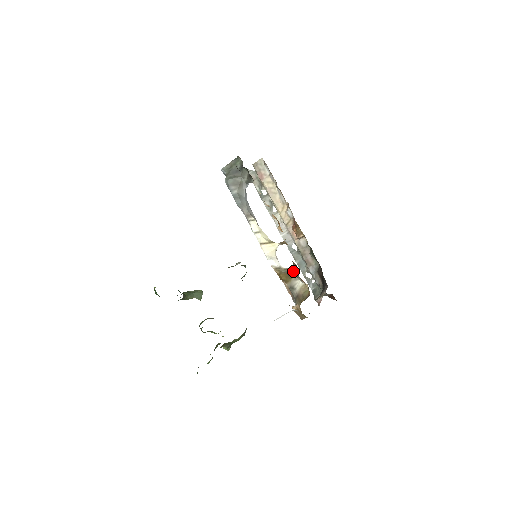
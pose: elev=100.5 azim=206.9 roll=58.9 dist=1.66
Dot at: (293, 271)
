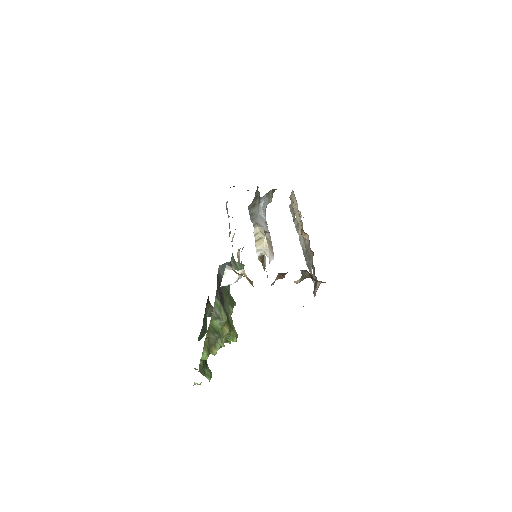
Dot at: occluded
